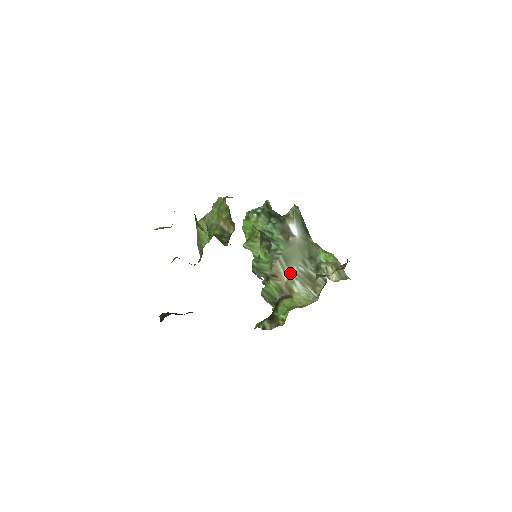
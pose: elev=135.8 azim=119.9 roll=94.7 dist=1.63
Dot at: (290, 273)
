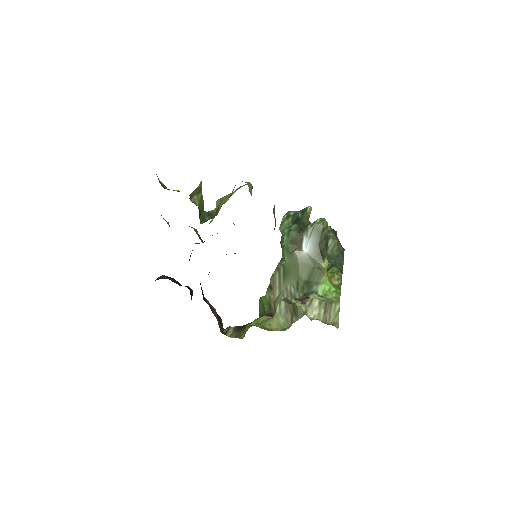
Dot at: (283, 290)
